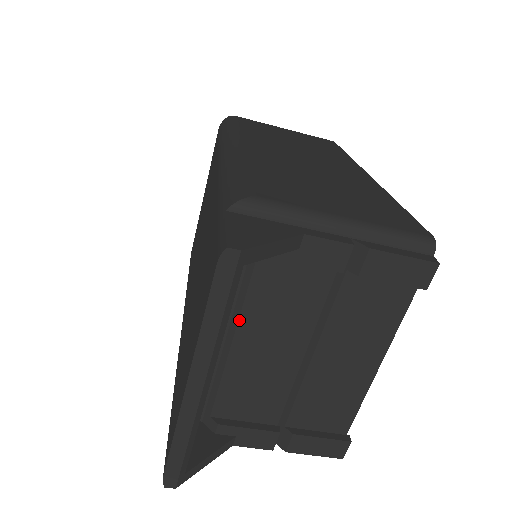
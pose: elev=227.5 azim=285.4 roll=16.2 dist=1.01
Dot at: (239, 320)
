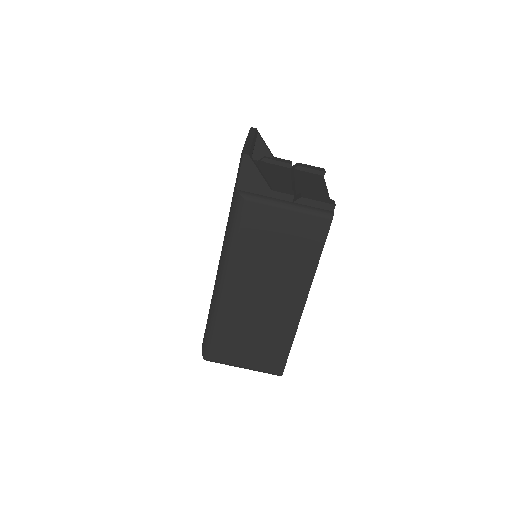
Dot at: occluded
